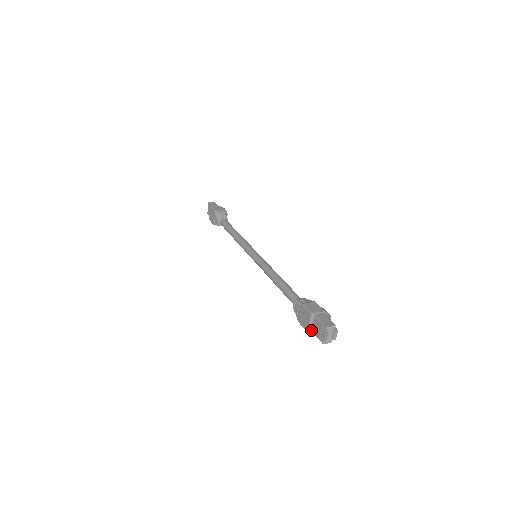
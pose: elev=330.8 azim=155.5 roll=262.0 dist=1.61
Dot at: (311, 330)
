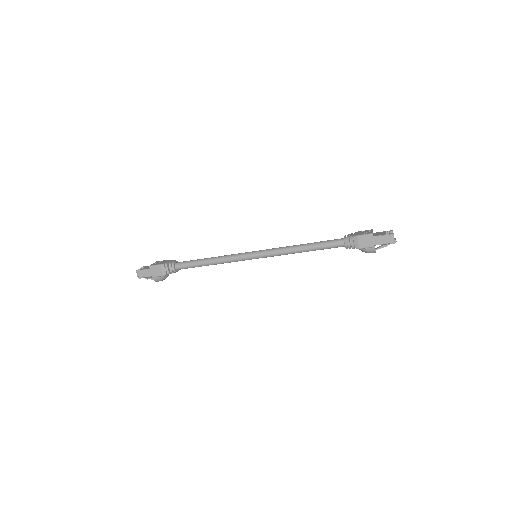
Dot at: (374, 236)
